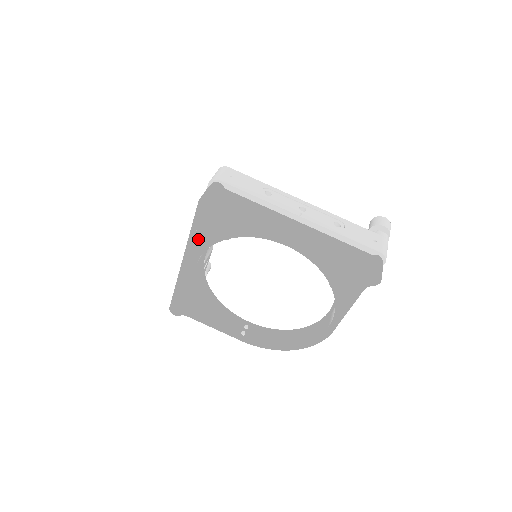
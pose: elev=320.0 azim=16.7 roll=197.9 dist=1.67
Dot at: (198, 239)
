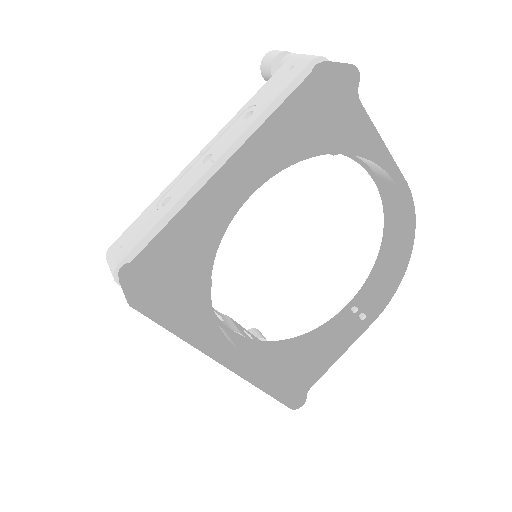
Dot at: (196, 331)
